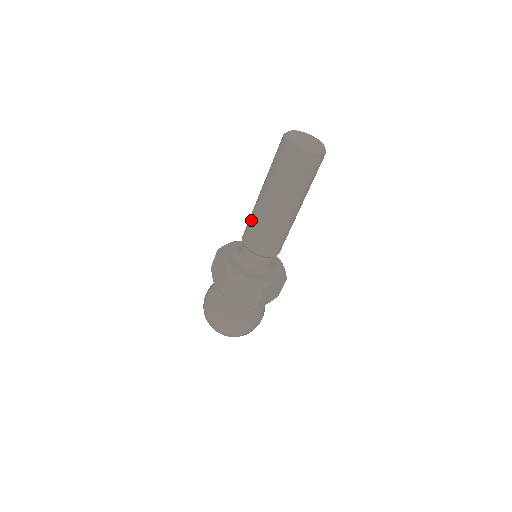
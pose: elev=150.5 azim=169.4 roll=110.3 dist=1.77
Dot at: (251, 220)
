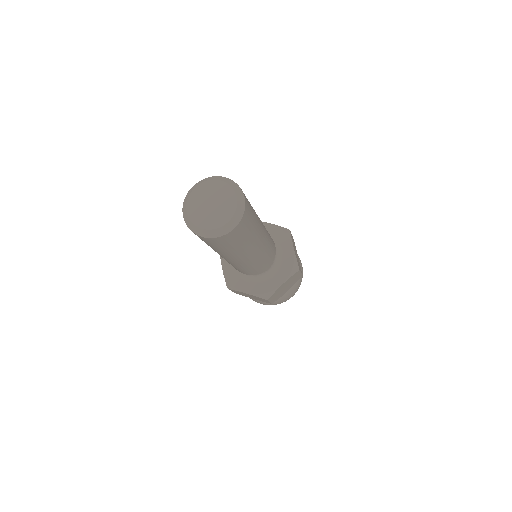
Dot at: occluded
